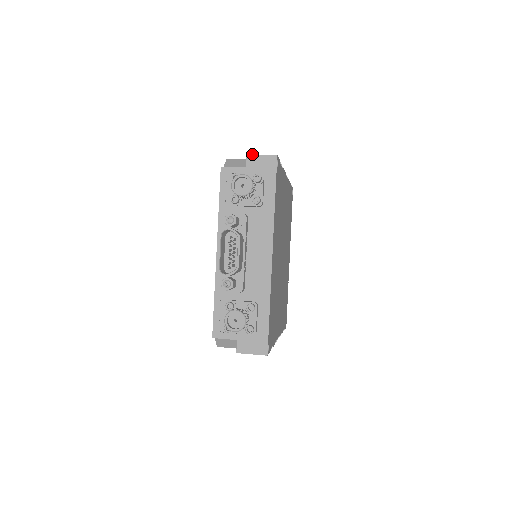
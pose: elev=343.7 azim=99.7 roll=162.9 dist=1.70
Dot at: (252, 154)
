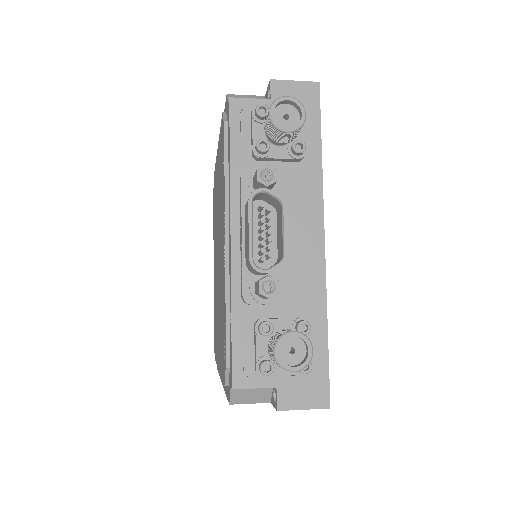
Dot at: occluded
